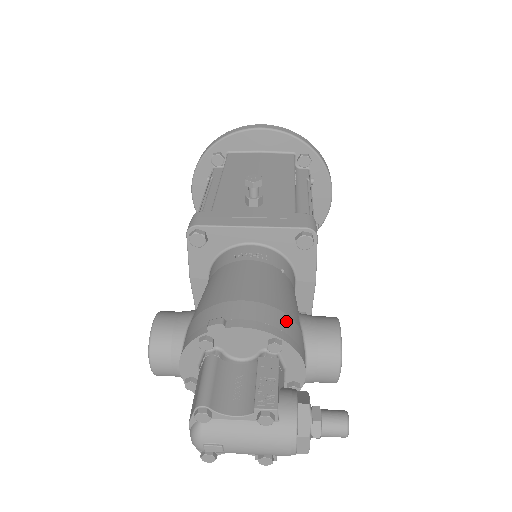
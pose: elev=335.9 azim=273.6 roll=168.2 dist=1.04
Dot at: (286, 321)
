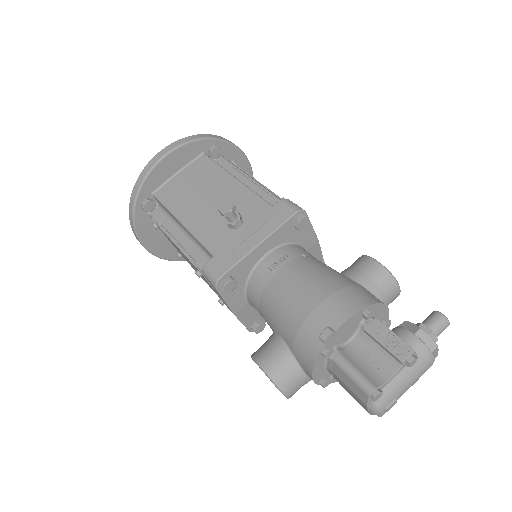
Dot at: (356, 290)
